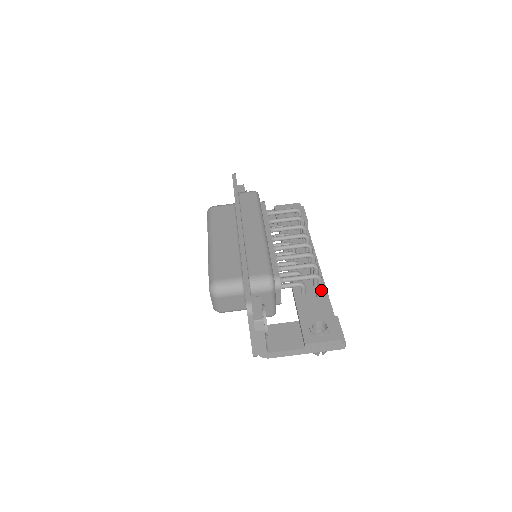
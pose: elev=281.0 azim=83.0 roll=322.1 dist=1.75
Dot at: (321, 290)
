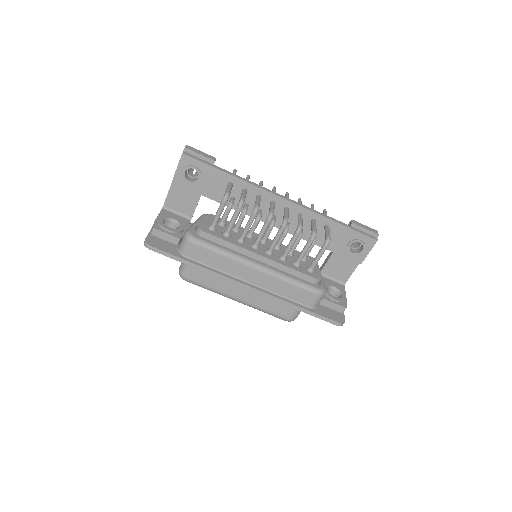
Dot at: (329, 231)
